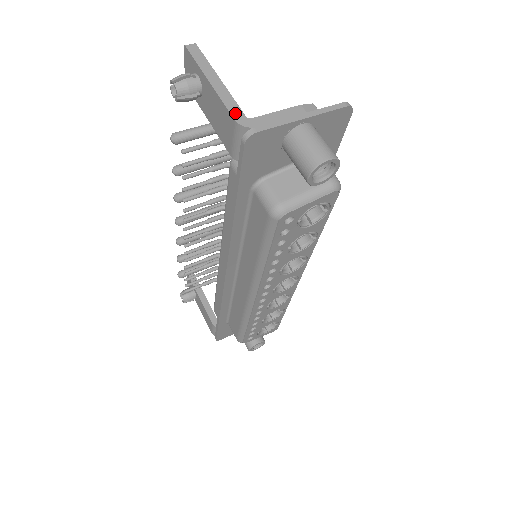
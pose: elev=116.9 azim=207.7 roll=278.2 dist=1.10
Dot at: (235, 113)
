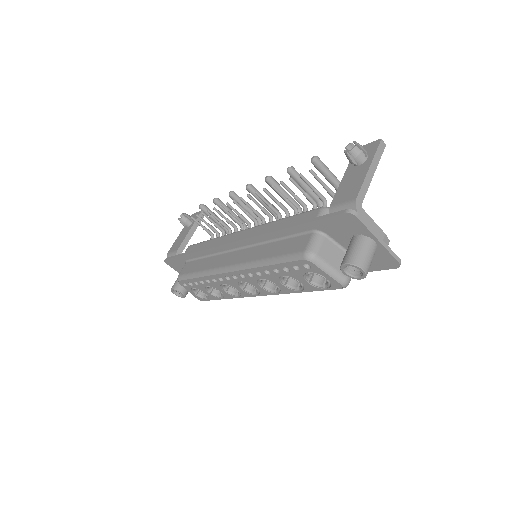
Dot at: (360, 196)
